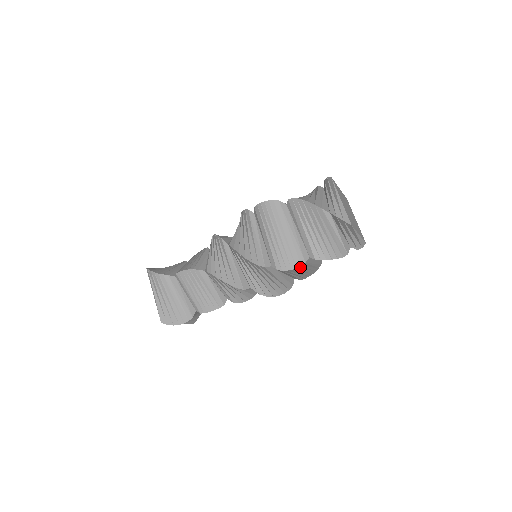
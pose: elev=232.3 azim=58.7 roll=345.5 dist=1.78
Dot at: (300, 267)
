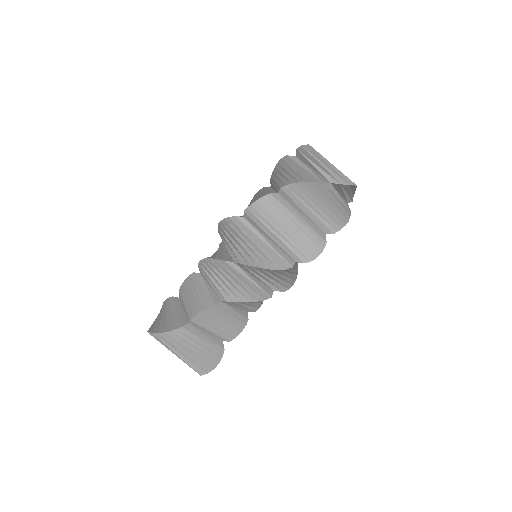
Dot at: (268, 202)
